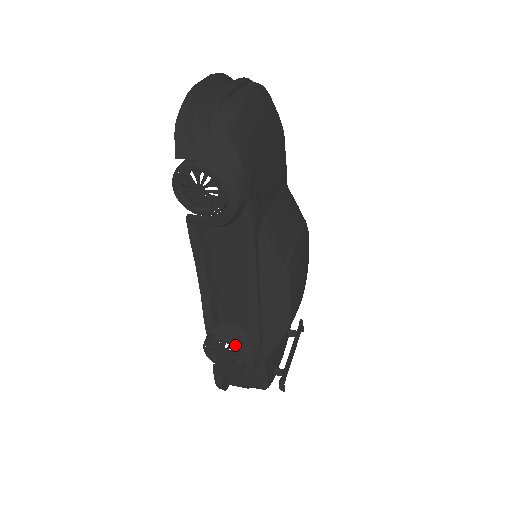
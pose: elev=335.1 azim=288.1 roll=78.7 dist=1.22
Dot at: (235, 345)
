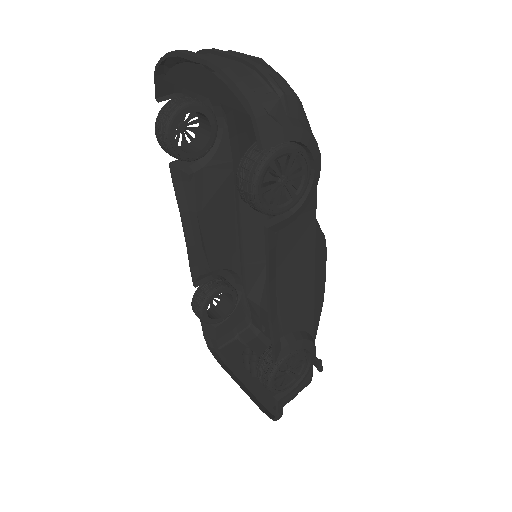
Dot at: (302, 351)
